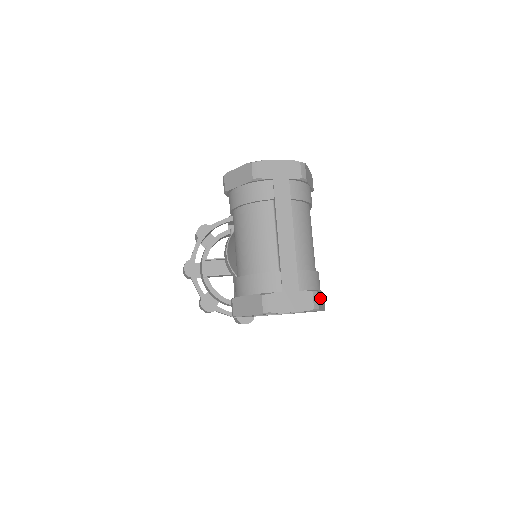
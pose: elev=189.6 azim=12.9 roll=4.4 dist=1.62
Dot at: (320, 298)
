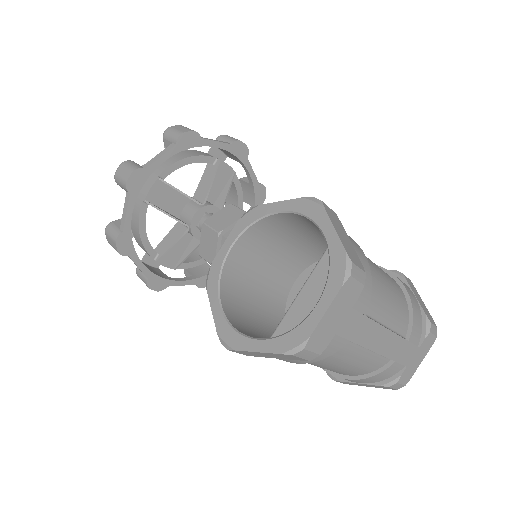
Dot at: (421, 305)
